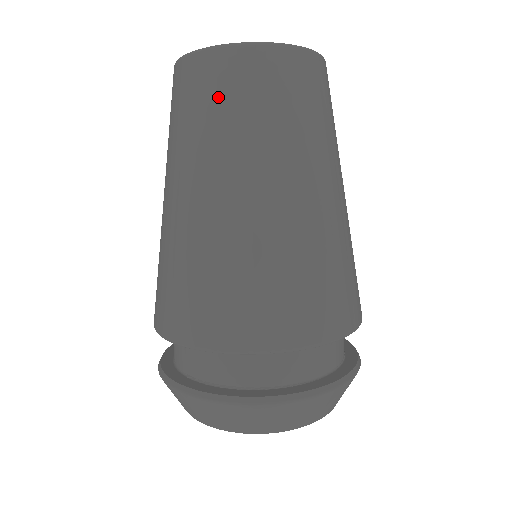
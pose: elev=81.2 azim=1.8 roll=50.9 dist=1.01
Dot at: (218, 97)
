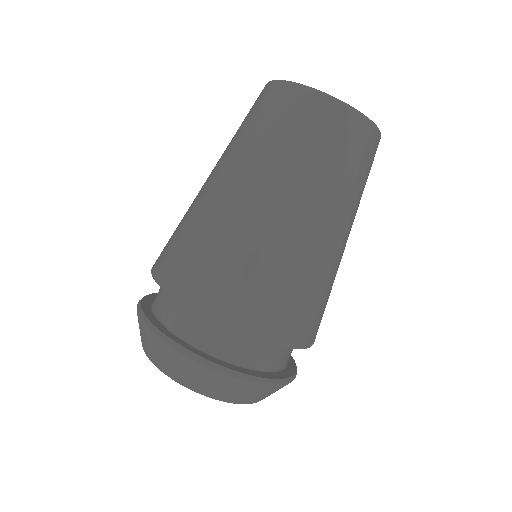
Dot at: (269, 117)
